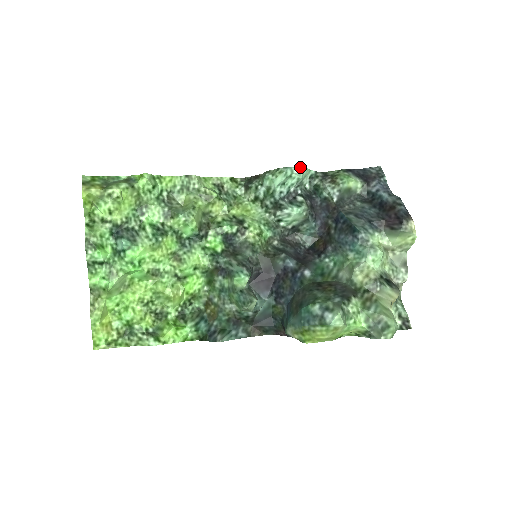
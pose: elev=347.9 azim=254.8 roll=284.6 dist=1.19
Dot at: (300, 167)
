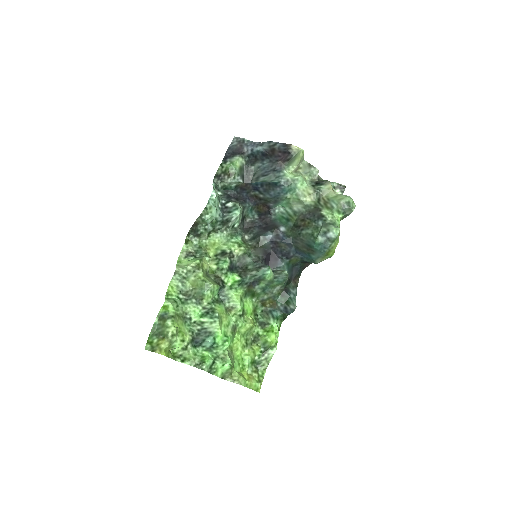
Dot at: (212, 192)
